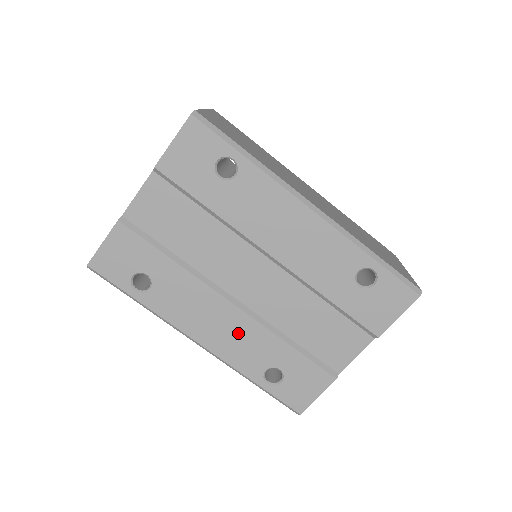
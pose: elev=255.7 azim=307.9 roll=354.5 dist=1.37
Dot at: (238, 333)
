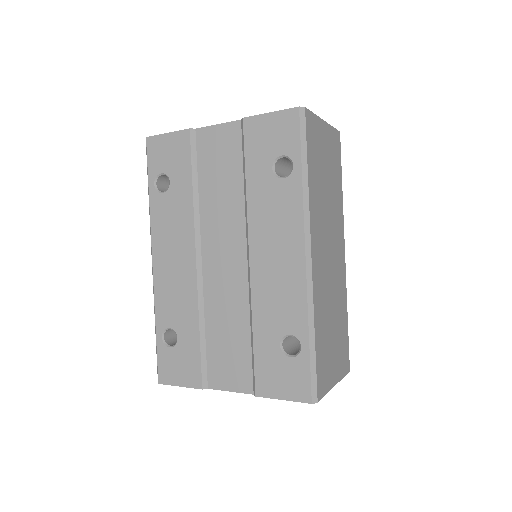
Dot at: (179, 283)
